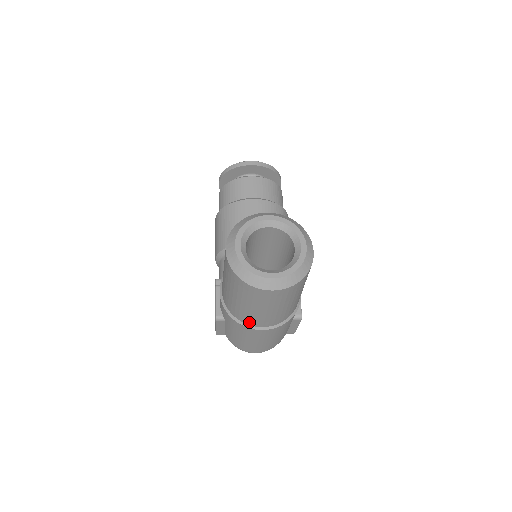
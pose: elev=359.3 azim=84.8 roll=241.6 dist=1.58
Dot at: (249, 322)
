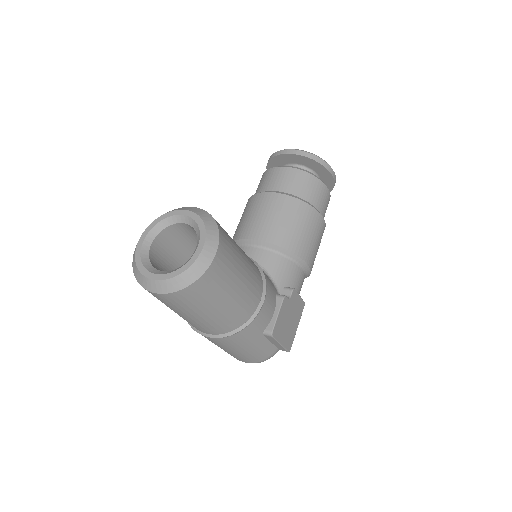
Dot at: occluded
